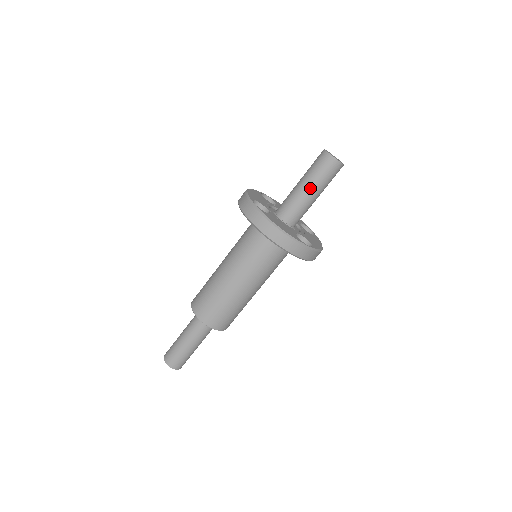
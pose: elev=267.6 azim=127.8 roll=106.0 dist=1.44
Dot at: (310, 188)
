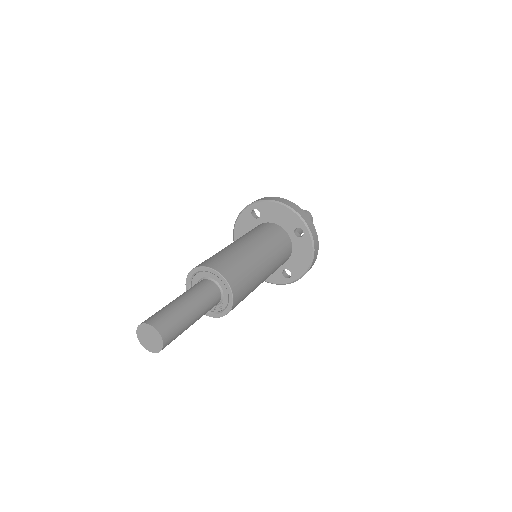
Dot at: occluded
